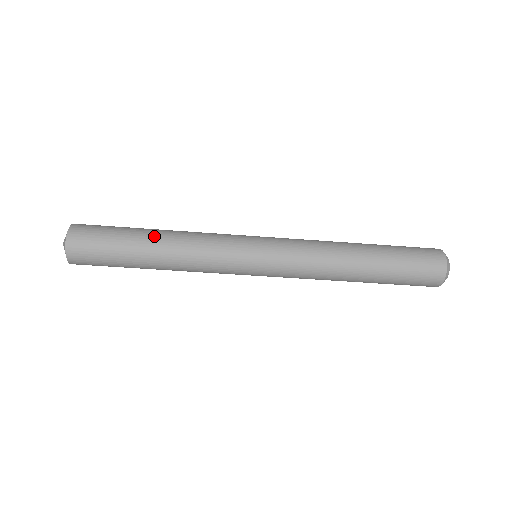
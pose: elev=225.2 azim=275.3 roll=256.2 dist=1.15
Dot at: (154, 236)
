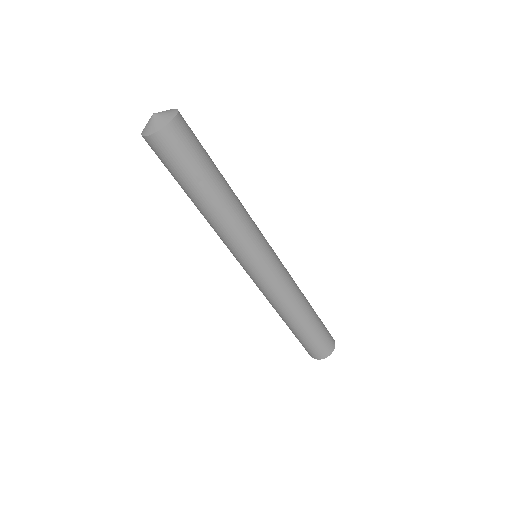
Dot at: (219, 192)
